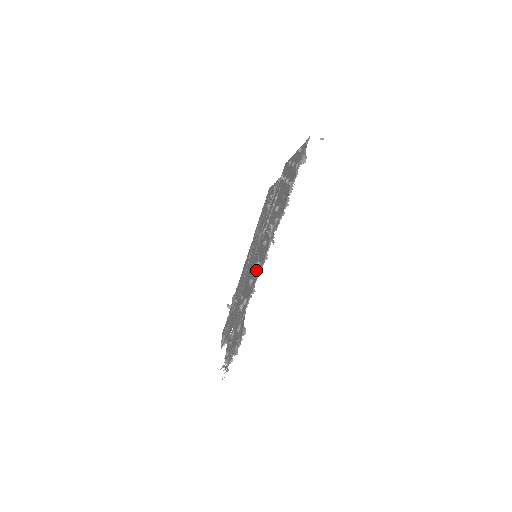
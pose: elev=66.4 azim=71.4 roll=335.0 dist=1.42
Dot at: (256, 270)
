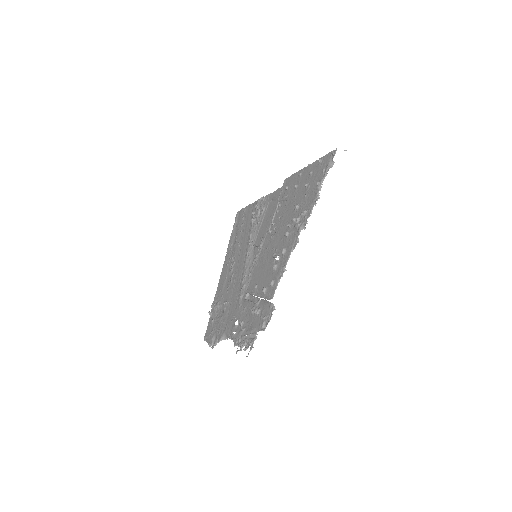
Dot at: (280, 256)
